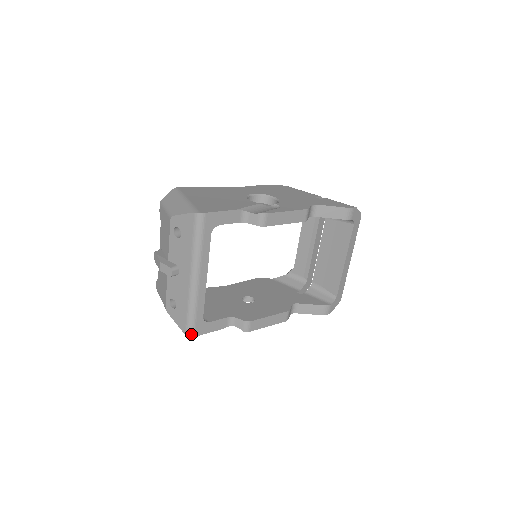
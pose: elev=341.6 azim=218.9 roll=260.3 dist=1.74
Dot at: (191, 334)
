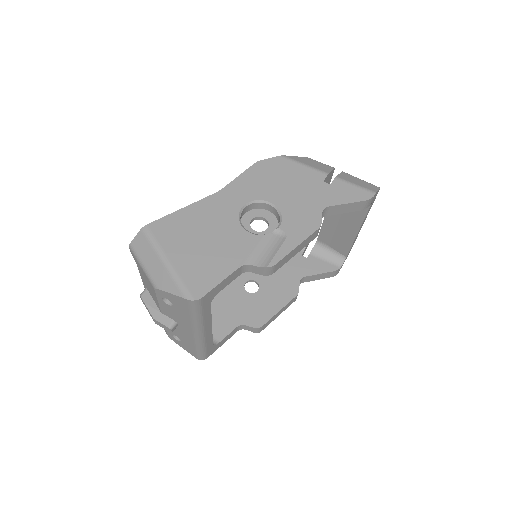
Dot at: (203, 359)
